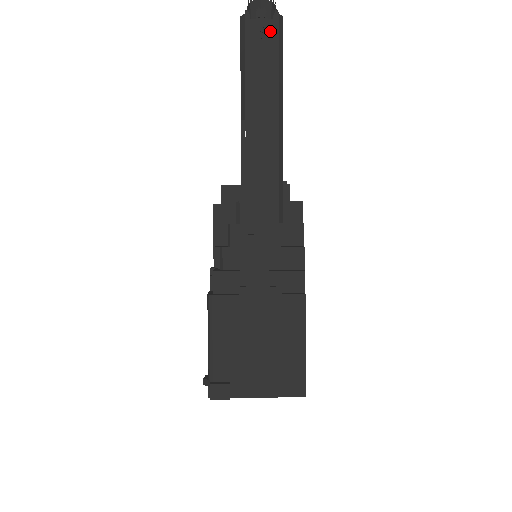
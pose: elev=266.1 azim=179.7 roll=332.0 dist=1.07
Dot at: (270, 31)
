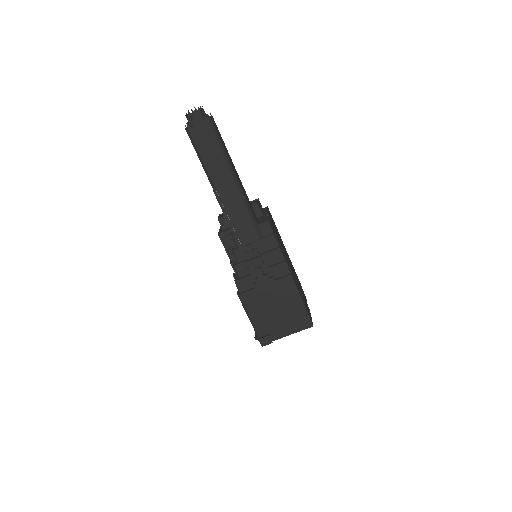
Dot at: (207, 131)
